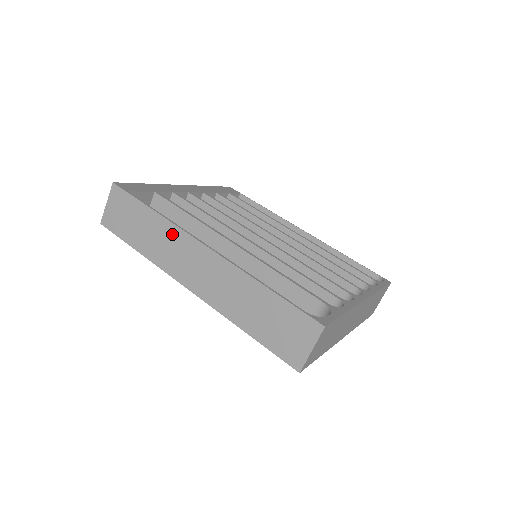
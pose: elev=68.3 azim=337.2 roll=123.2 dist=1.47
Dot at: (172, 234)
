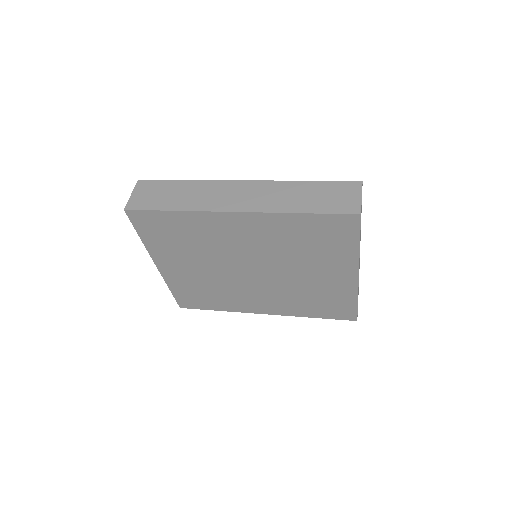
Dot at: (208, 186)
